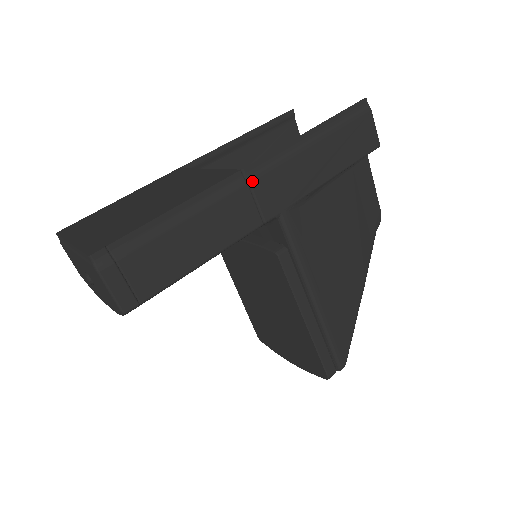
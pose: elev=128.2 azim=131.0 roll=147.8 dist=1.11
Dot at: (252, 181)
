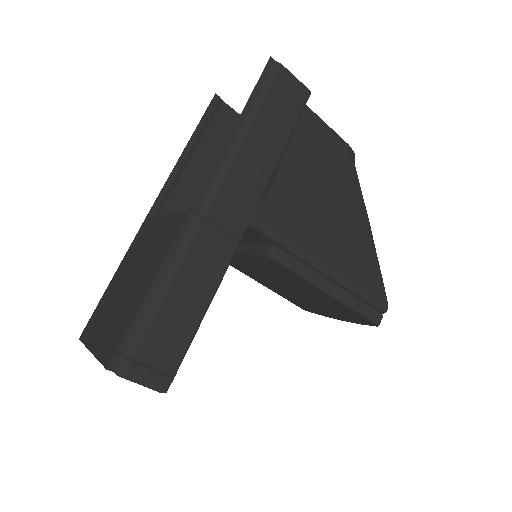
Dot at: (207, 213)
